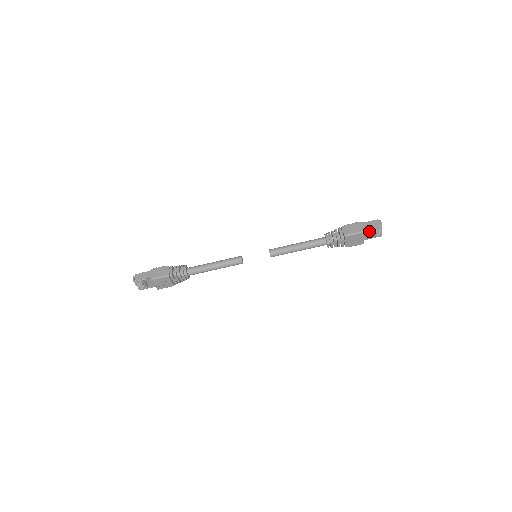
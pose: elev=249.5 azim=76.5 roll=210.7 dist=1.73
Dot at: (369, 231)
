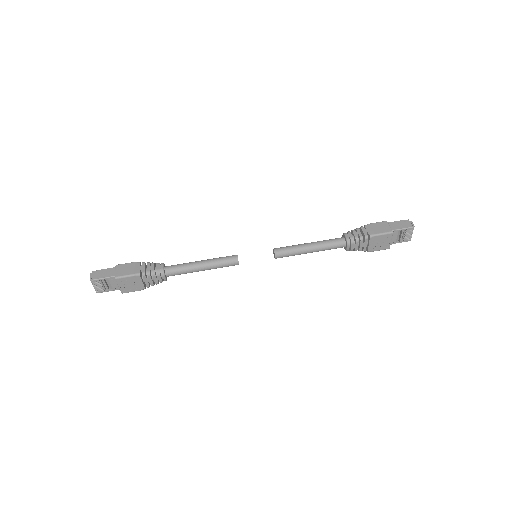
Dot at: (398, 233)
